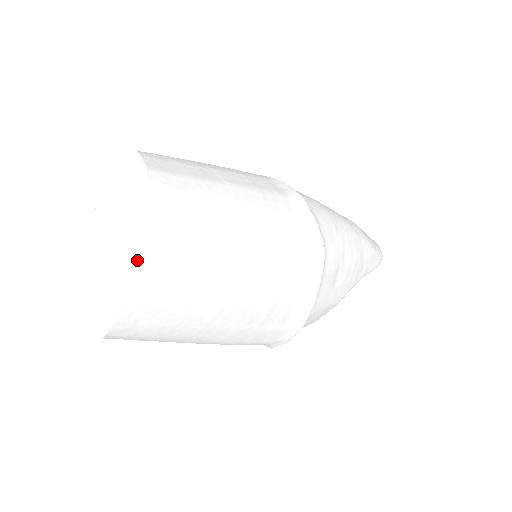
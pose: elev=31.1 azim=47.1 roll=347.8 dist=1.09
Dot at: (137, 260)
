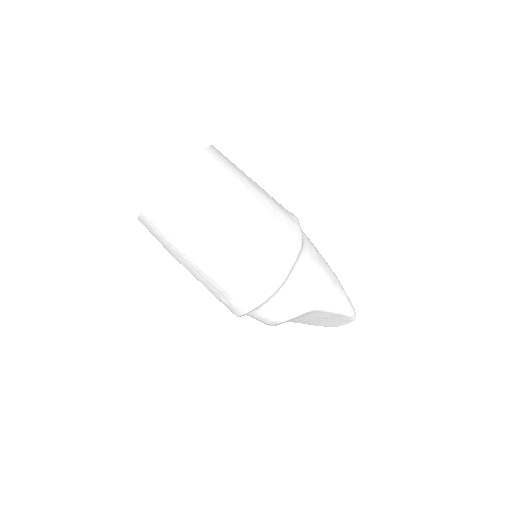
Dot at: (188, 164)
